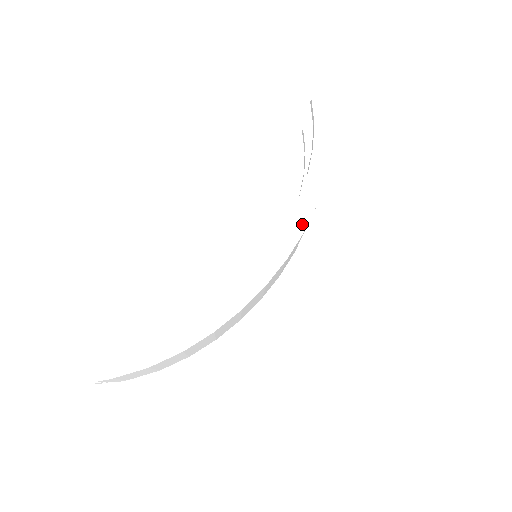
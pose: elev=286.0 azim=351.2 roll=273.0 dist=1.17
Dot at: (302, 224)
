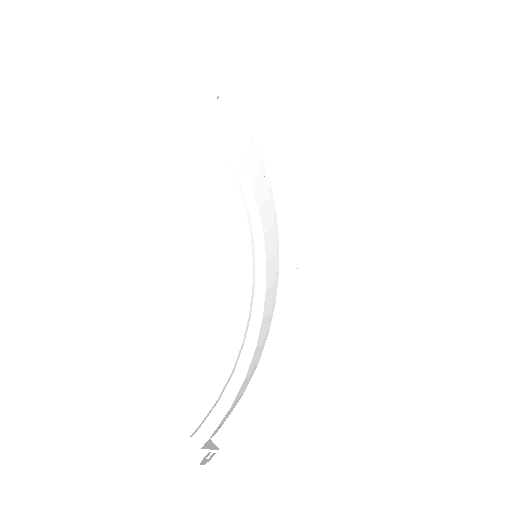
Dot at: (288, 206)
